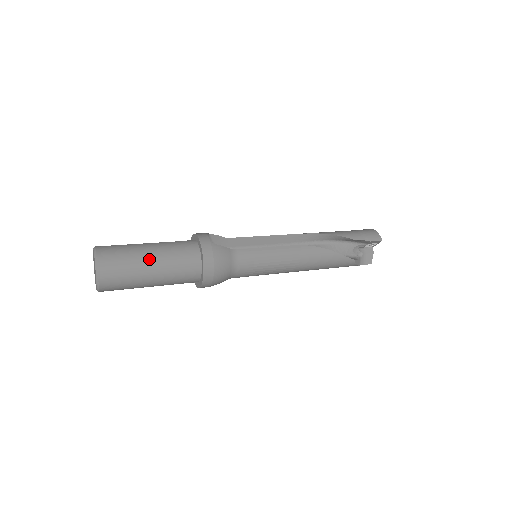
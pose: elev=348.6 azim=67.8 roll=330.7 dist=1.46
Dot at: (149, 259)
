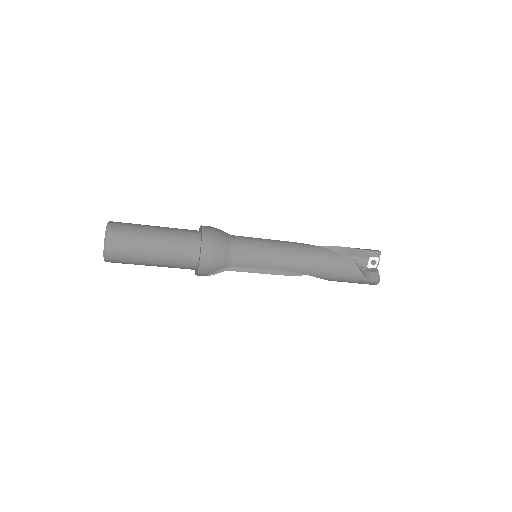
Dot at: (154, 227)
